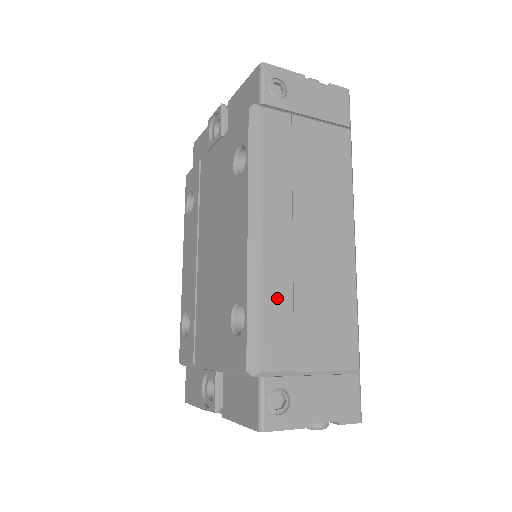
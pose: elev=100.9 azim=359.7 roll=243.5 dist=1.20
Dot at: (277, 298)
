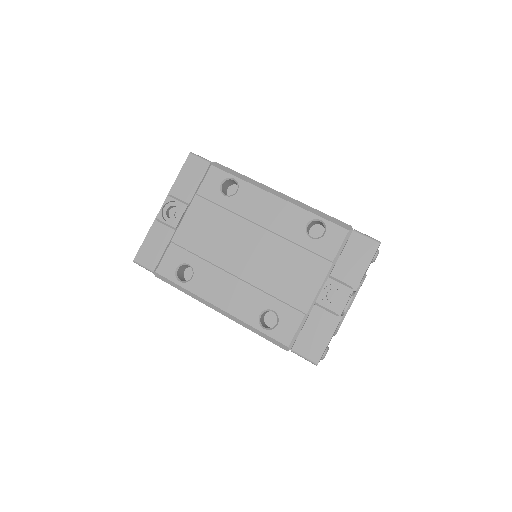
Dot at: occluded
